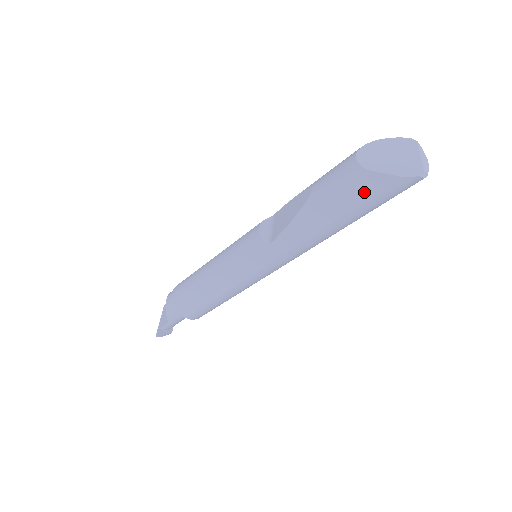
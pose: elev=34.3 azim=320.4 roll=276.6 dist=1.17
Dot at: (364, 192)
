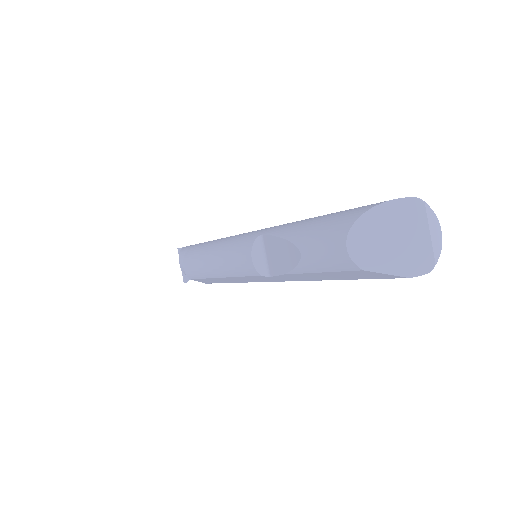
Dot at: (364, 276)
